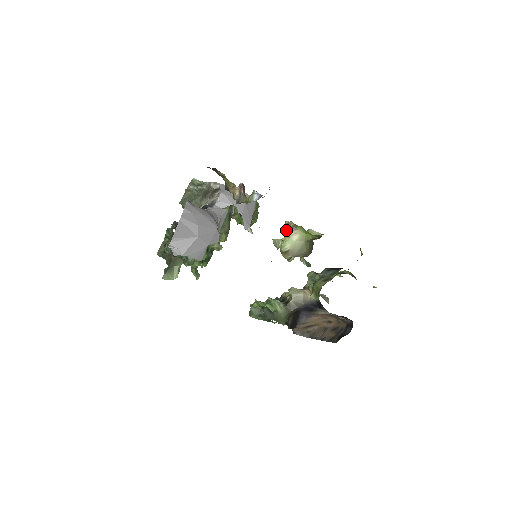
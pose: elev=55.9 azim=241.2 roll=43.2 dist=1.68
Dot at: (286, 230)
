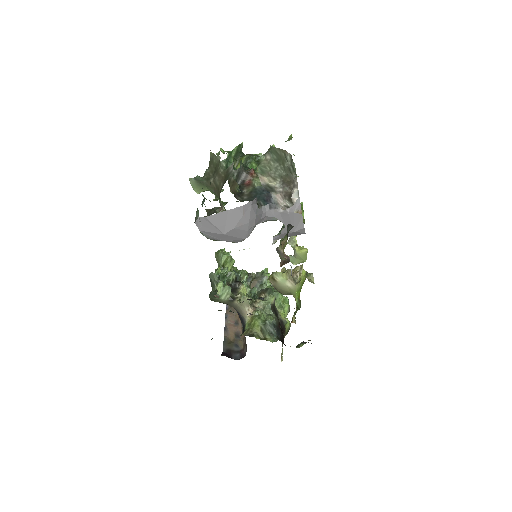
Dot at: occluded
